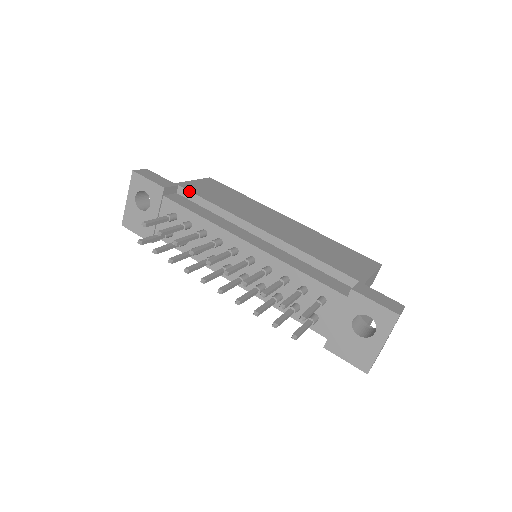
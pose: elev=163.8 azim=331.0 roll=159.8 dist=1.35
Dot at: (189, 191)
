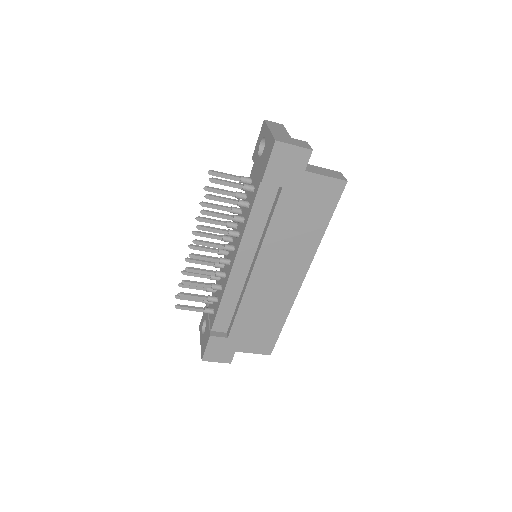
Dot at: occluded
